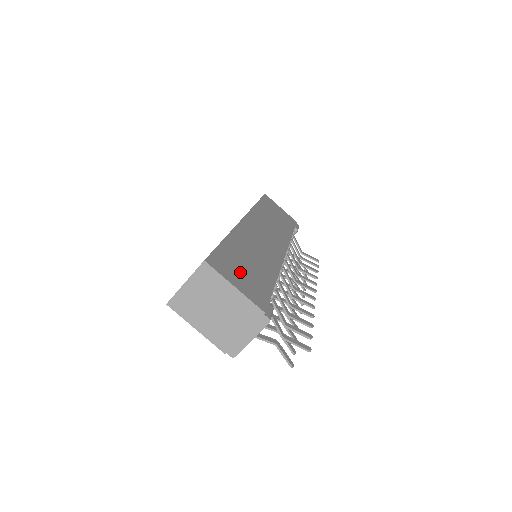
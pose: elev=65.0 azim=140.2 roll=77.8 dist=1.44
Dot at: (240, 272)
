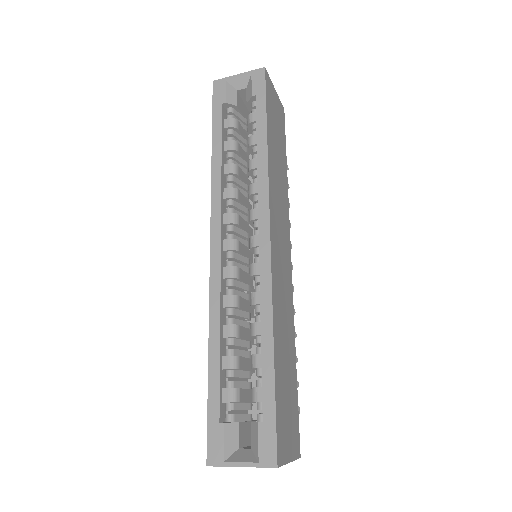
Dot at: (287, 418)
